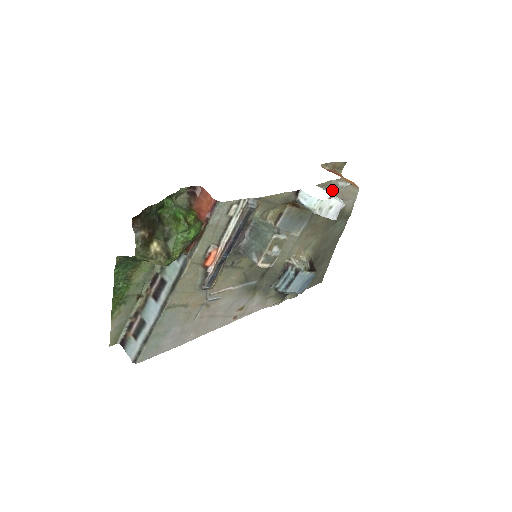
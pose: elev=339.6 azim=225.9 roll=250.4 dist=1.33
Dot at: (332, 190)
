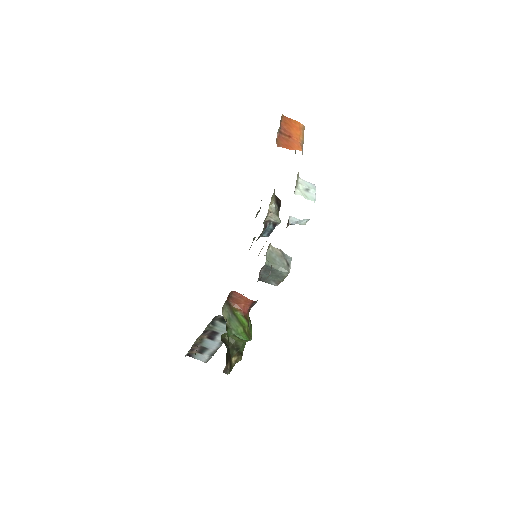
Dot at: occluded
